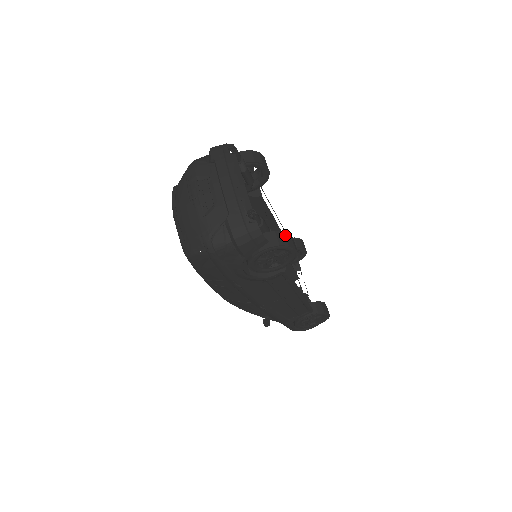
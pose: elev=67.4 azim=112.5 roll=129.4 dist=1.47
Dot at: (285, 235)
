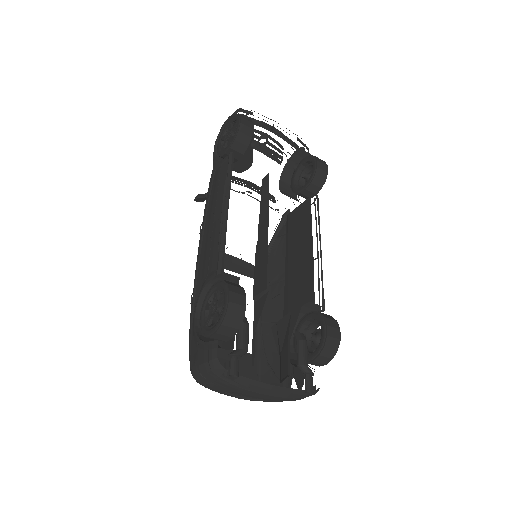
Dot at: (328, 347)
